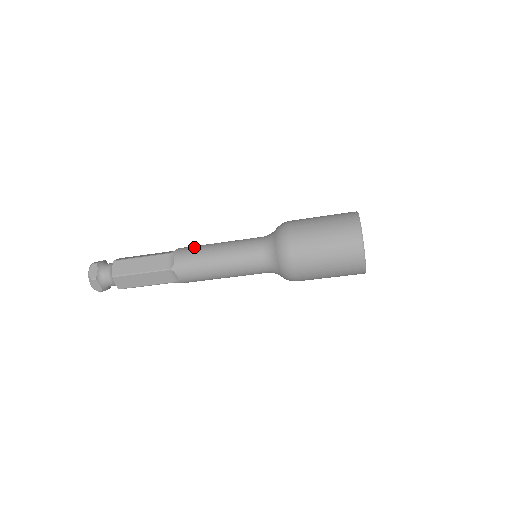
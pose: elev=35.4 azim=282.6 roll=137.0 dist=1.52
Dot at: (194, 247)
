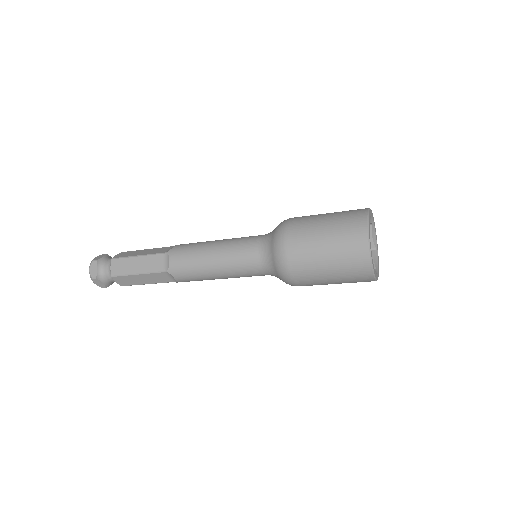
Dot at: (189, 247)
